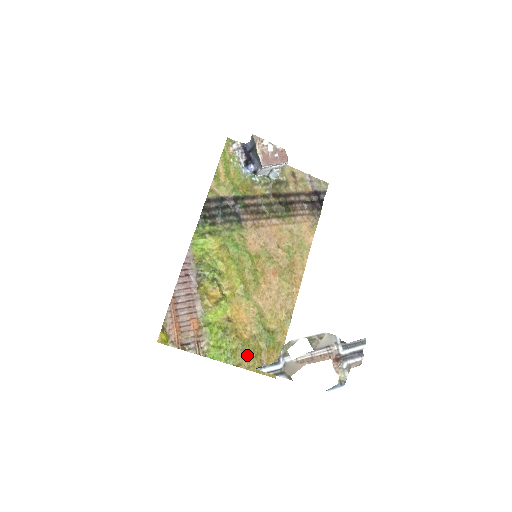
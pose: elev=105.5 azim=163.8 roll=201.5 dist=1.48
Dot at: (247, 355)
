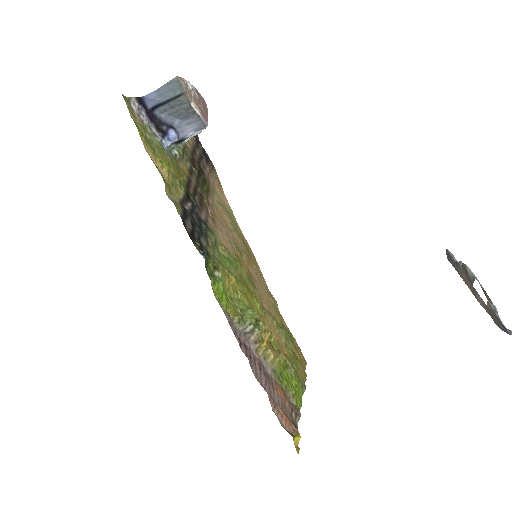
Dot at: (298, 368)
